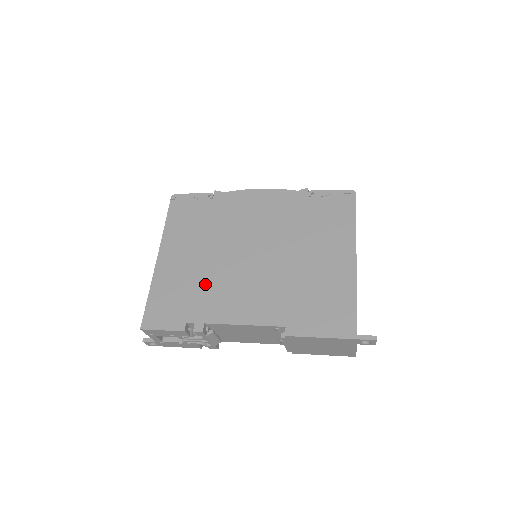
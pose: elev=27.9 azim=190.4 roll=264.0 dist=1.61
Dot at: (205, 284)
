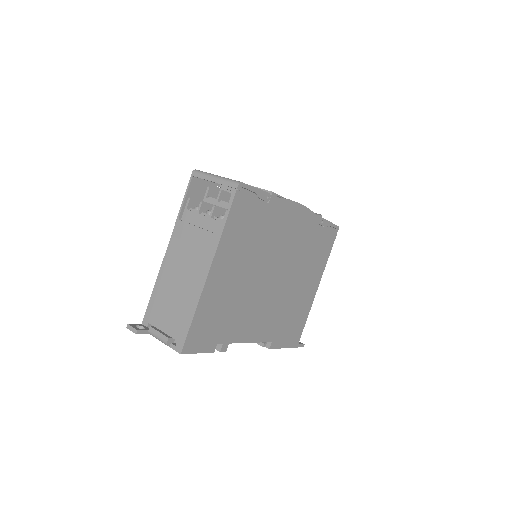
Dot at: (239, 305)
